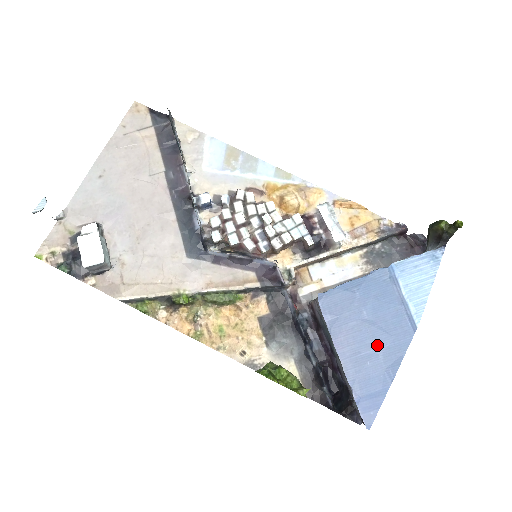
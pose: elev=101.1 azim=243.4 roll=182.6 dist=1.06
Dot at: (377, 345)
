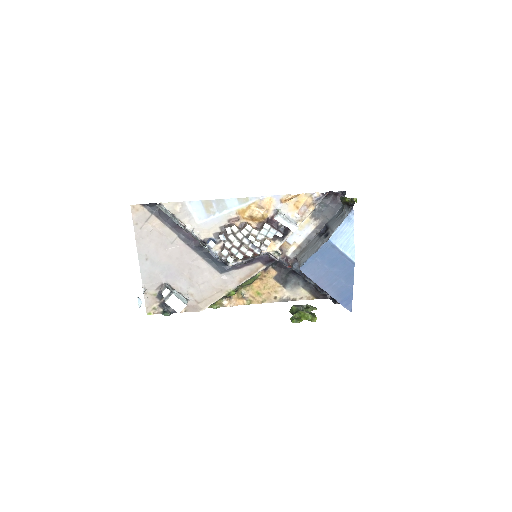
Dot at: (339, 278)
